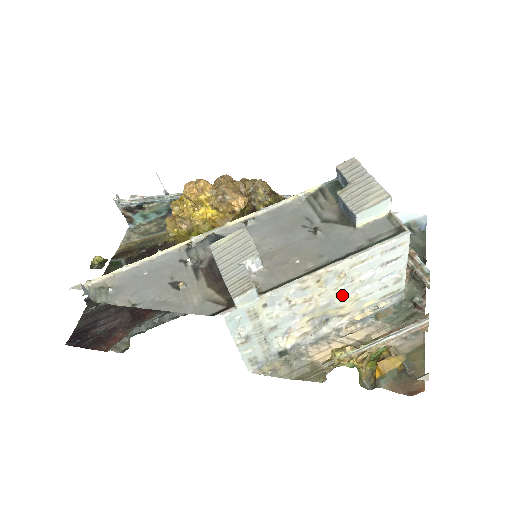
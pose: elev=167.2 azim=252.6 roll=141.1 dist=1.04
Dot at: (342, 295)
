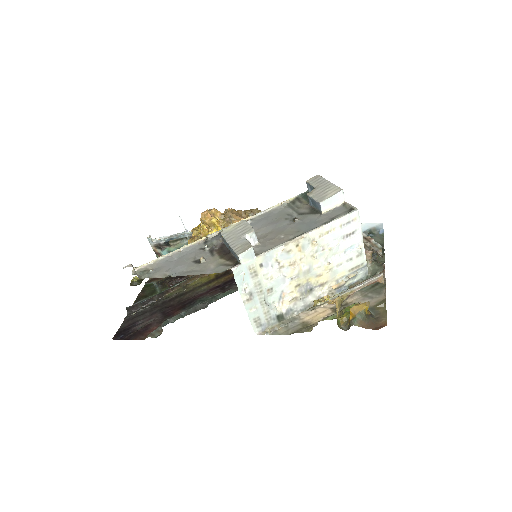
Dot at: (318, 262)
